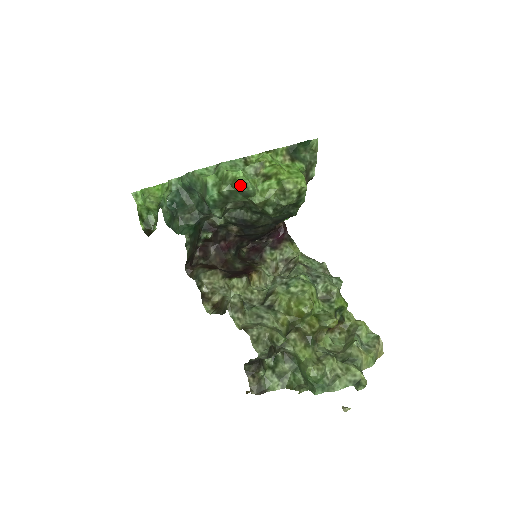
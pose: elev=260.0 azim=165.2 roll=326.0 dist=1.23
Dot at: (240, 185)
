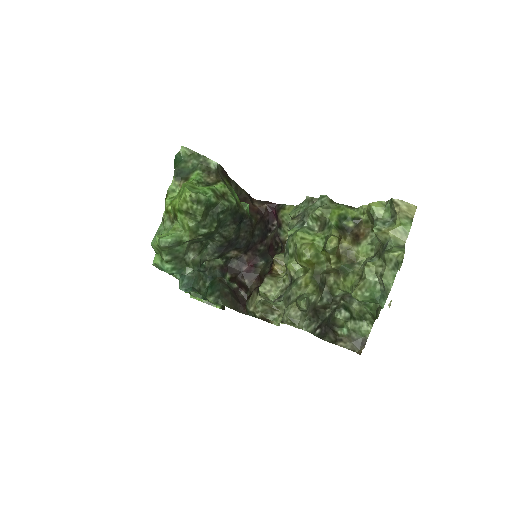
Dot at: (161, 247)
